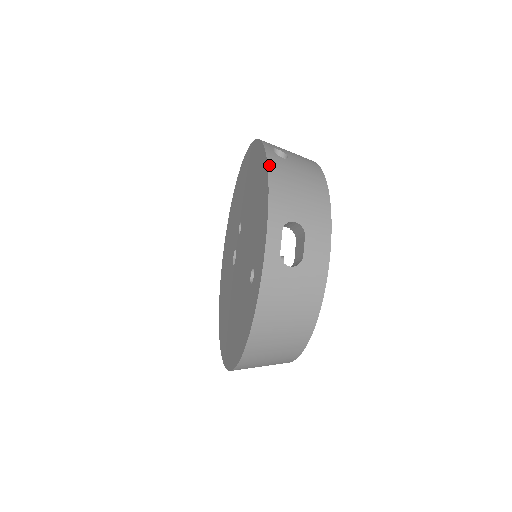
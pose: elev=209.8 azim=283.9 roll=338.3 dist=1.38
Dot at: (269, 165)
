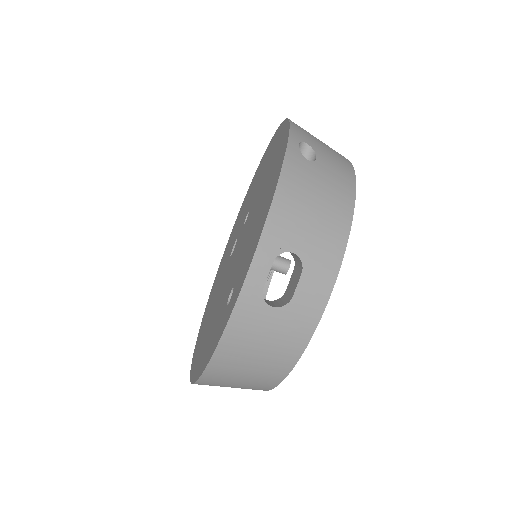
Dot at: (284, 169)
